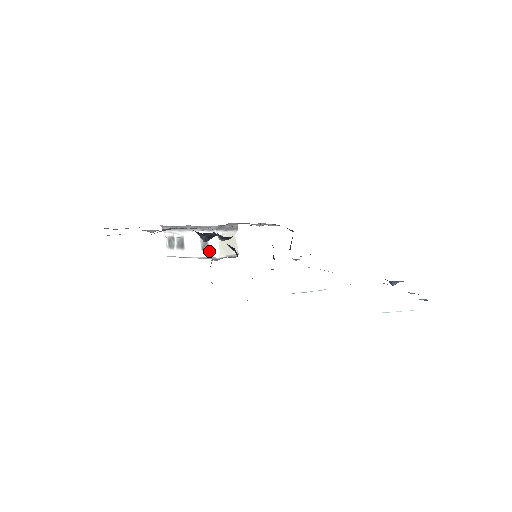
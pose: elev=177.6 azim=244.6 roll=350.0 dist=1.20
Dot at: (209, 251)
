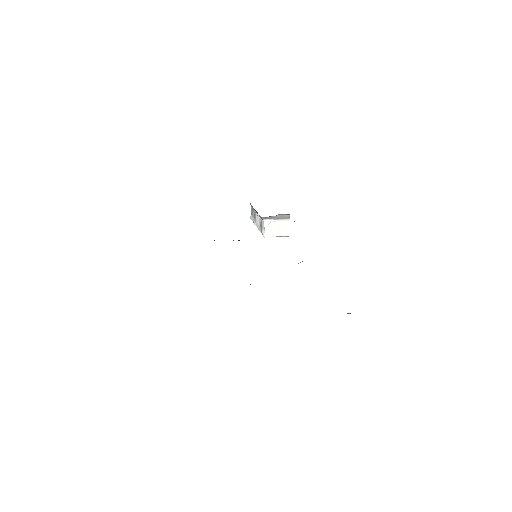
Dot at: (262, 230)
